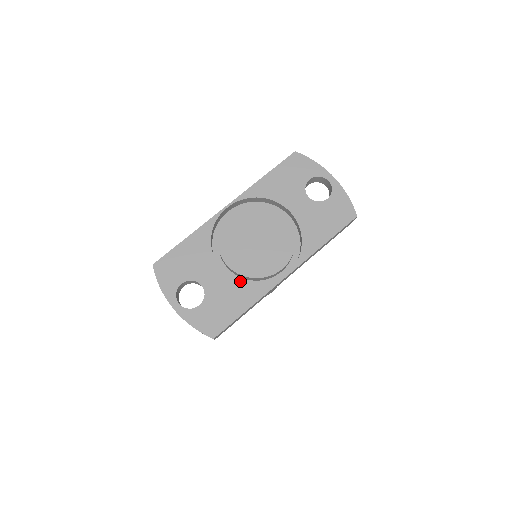
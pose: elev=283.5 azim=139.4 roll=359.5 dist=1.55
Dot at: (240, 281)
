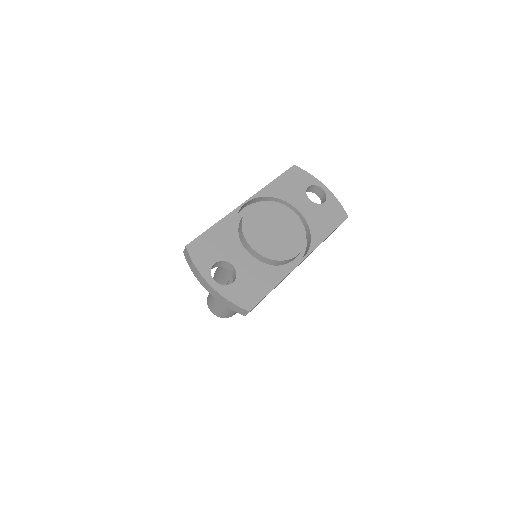
Dot at: occluded
